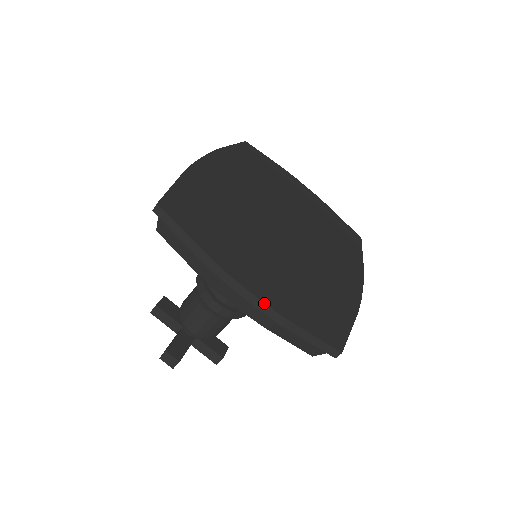
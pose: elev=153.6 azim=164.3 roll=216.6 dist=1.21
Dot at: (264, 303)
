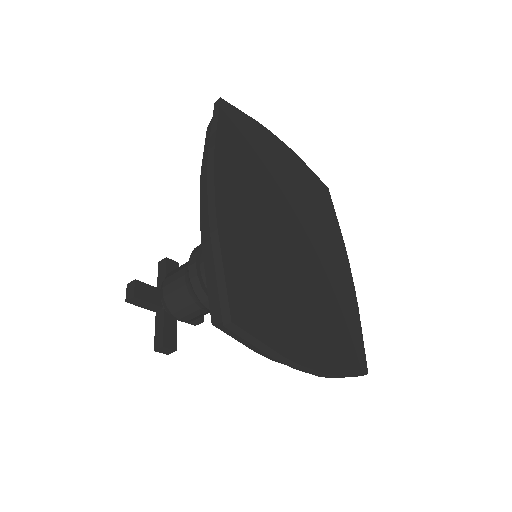
Dot at: (326, 374)
